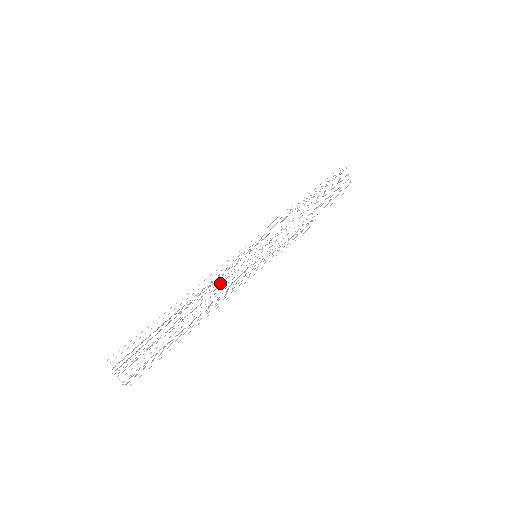
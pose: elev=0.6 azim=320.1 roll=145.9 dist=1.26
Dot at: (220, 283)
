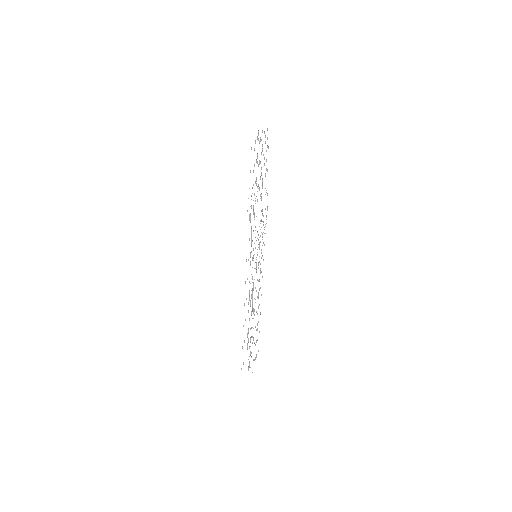
Dot at: occluded
